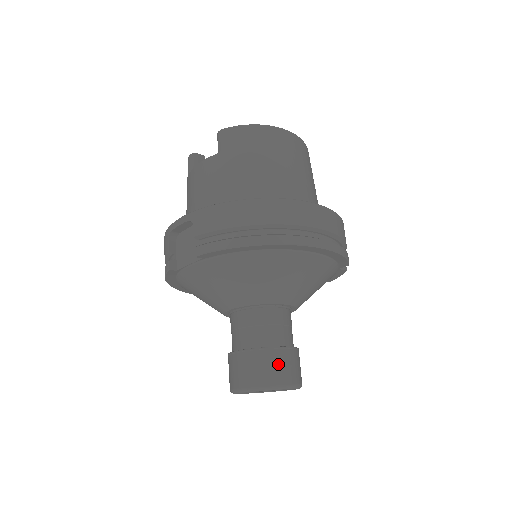
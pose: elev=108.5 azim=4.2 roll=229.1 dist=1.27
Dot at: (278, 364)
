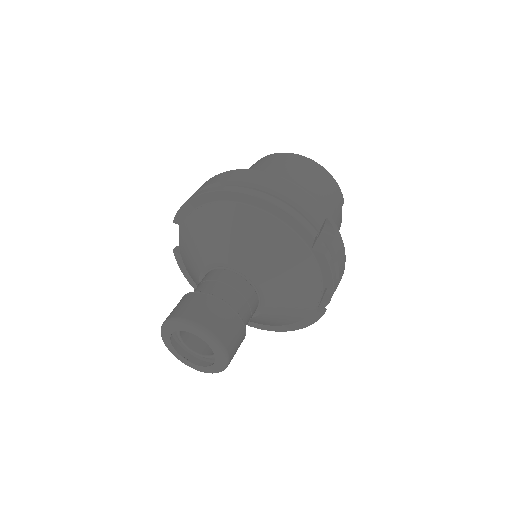
Dot at: (194, 303)
